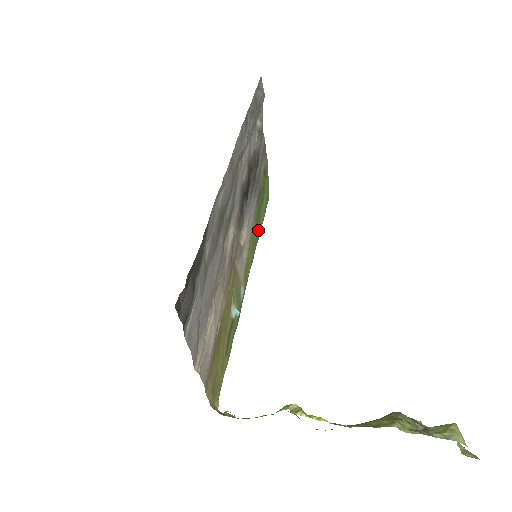
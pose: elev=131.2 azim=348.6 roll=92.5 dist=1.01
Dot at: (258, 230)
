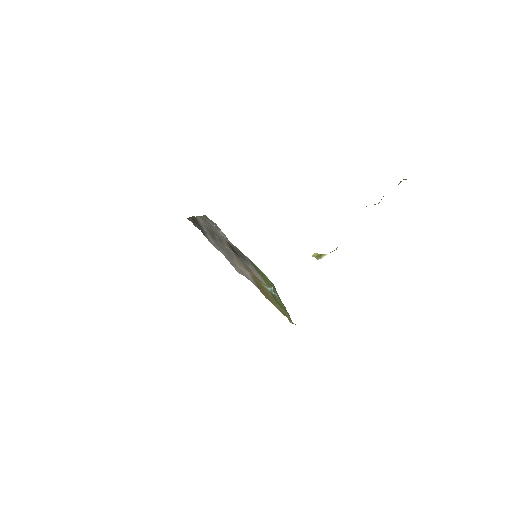
Dot at: occluded
